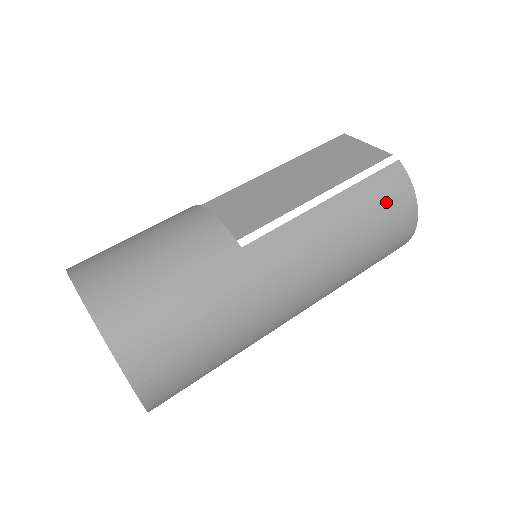
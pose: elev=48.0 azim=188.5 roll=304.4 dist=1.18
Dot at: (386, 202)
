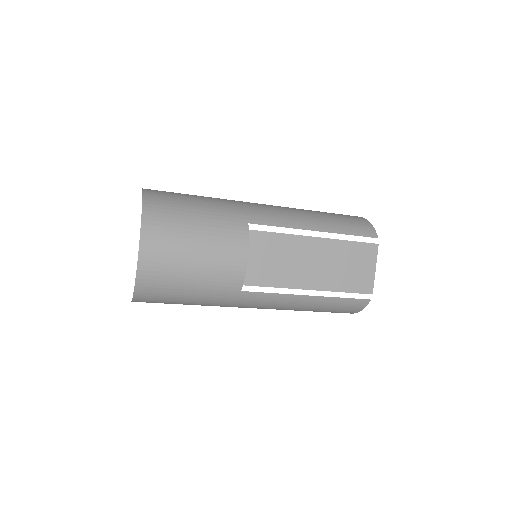
Dot at: (338, 309)
